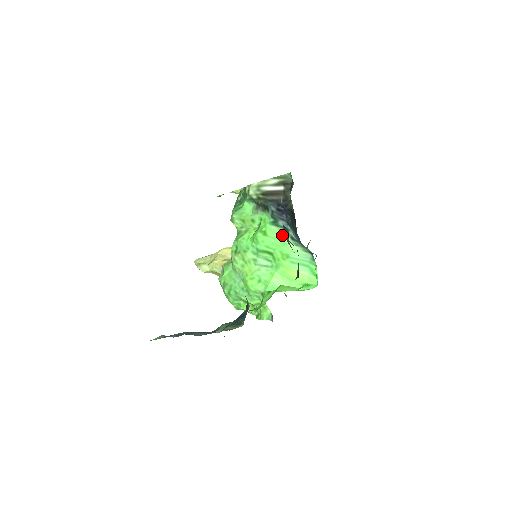
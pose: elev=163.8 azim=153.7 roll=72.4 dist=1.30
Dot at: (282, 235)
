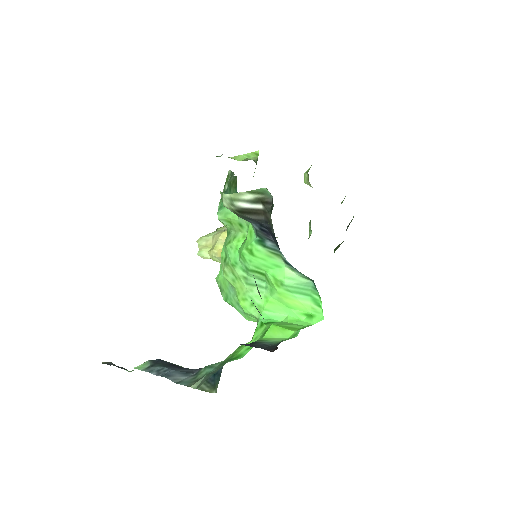
Dot at: (273, 257)
